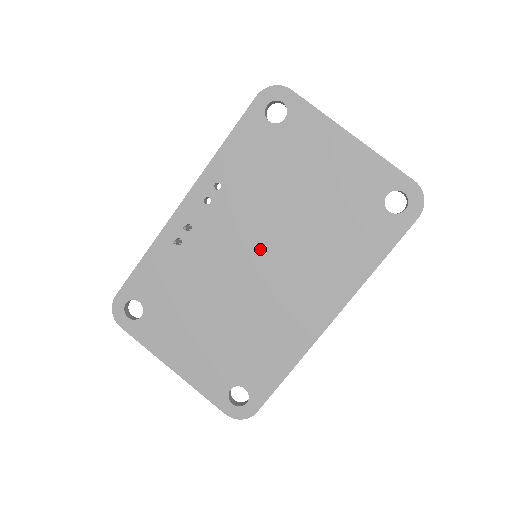
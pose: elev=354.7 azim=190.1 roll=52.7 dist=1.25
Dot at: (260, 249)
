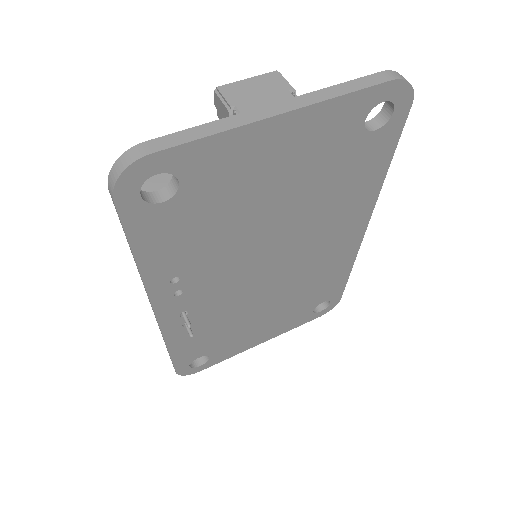
Dot at: (265, 262)
